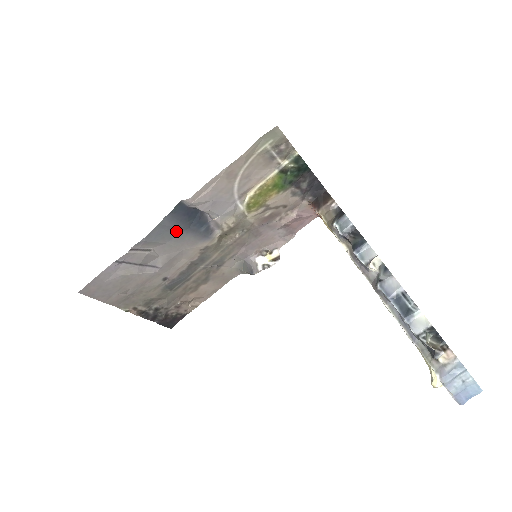
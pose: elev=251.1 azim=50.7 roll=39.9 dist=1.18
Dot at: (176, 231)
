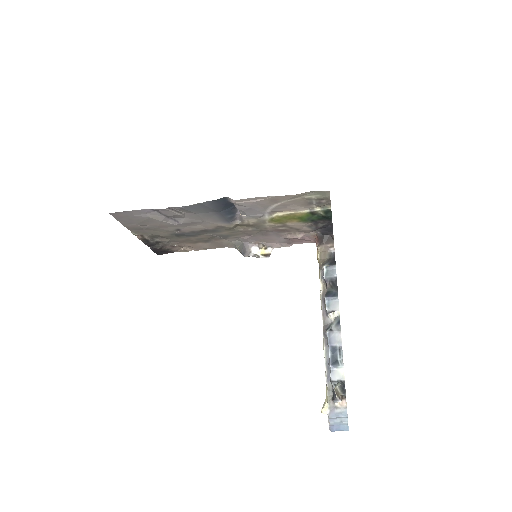
Dot at: (209, 210)
